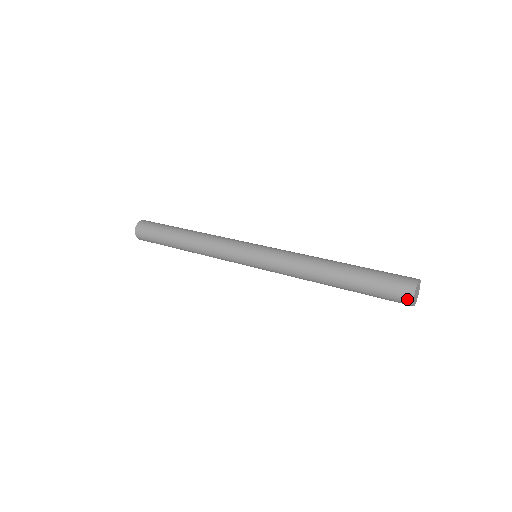
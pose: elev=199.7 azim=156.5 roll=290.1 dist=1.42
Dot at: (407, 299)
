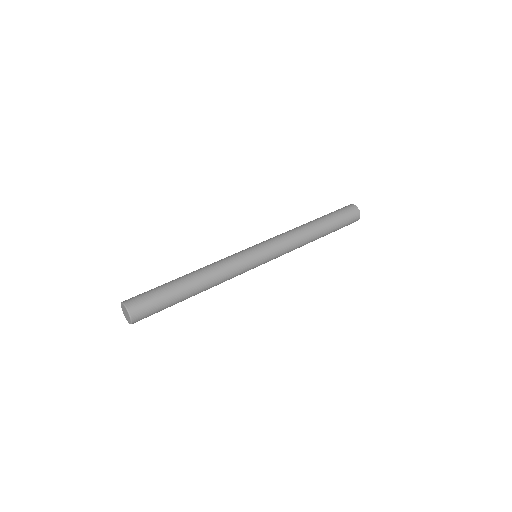
Dot at: occluded
